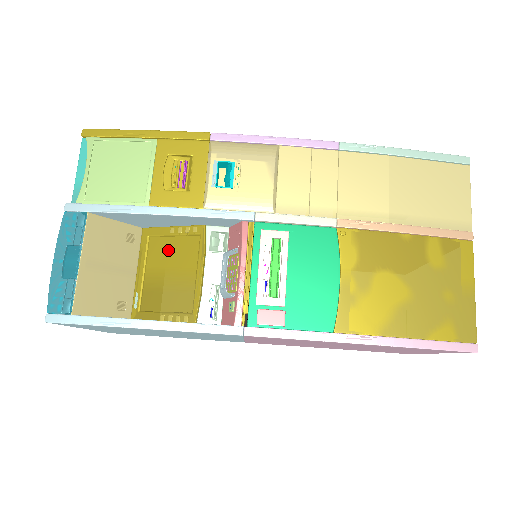
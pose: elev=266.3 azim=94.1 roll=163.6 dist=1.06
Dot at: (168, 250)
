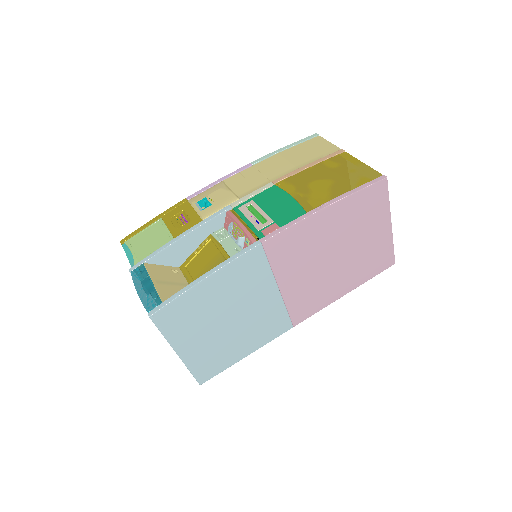
Dot at: (199, 261)
